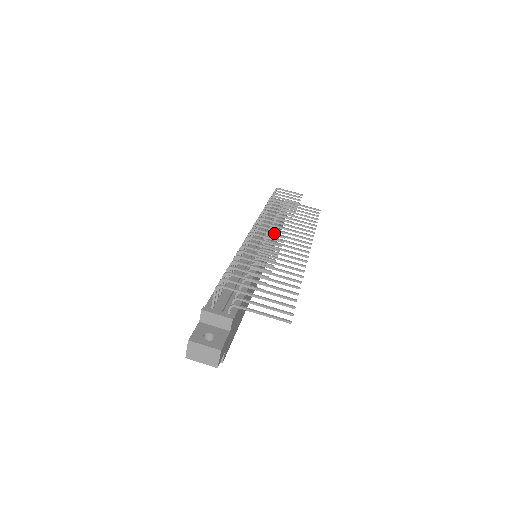
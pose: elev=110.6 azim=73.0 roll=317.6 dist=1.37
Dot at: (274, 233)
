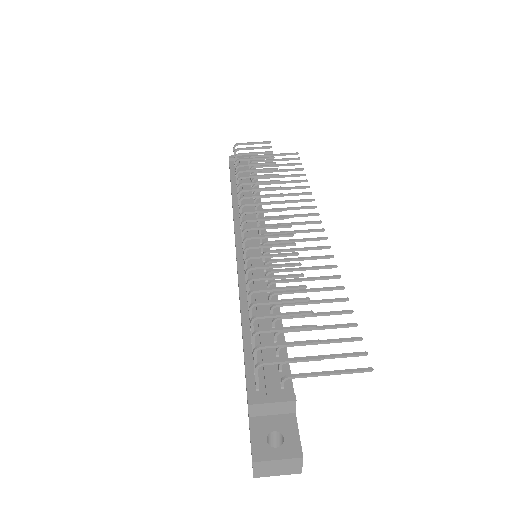
Dot at: occluded
